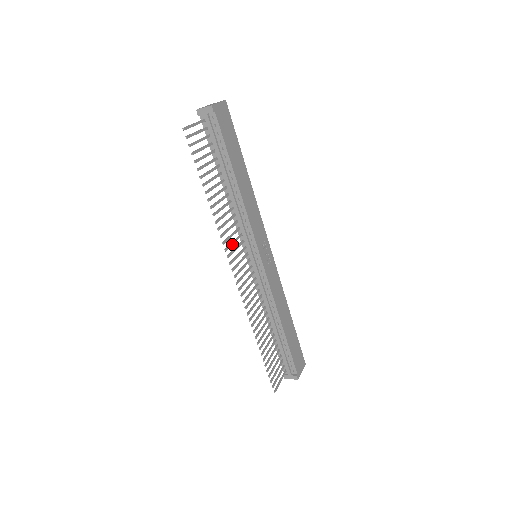
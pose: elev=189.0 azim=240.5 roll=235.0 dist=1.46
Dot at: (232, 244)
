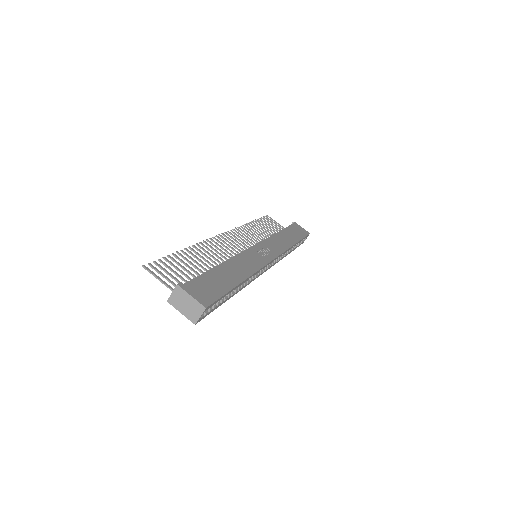
Dot at: (243, 236)
